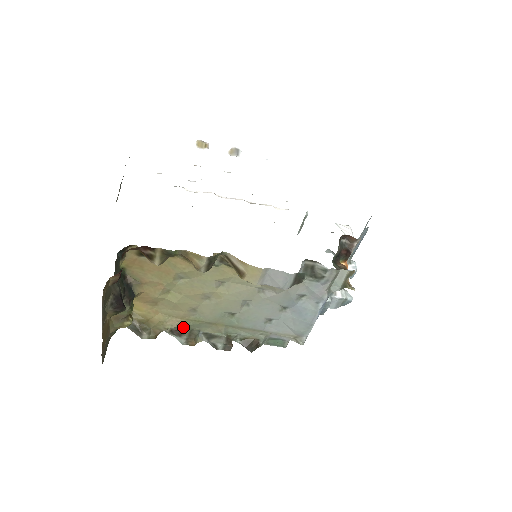
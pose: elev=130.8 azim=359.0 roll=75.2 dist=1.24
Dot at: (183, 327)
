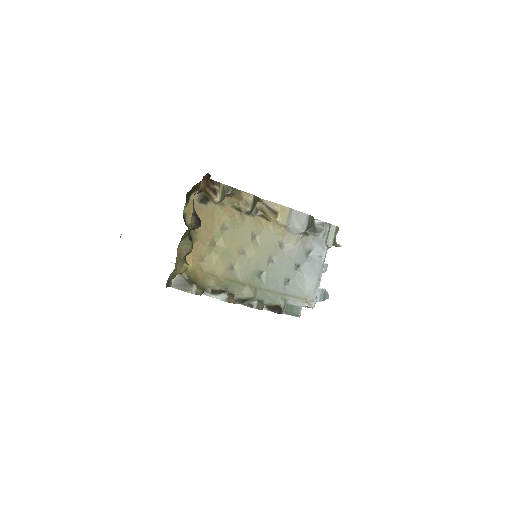
Dot at: (222, 287)
